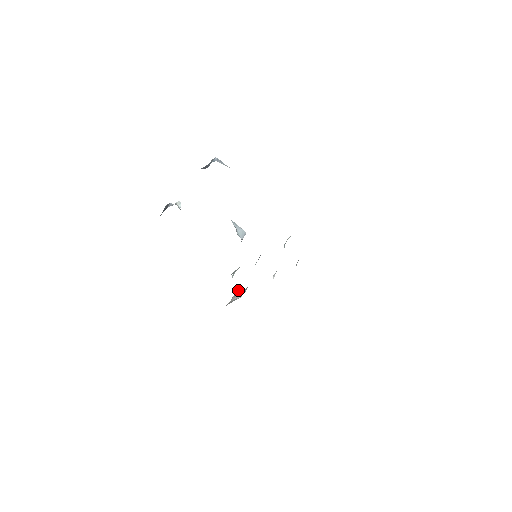
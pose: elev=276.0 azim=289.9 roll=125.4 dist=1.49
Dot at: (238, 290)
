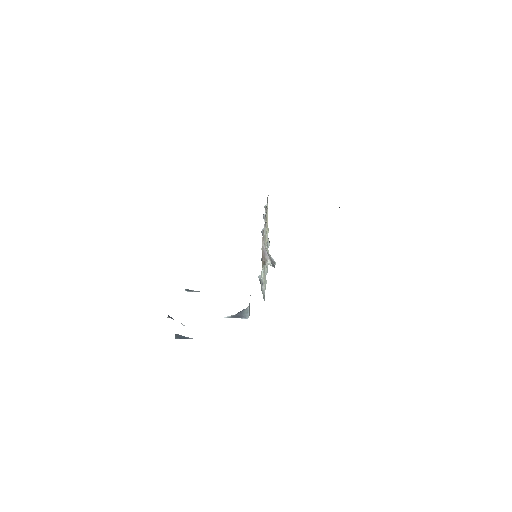
Dot at: occluded
